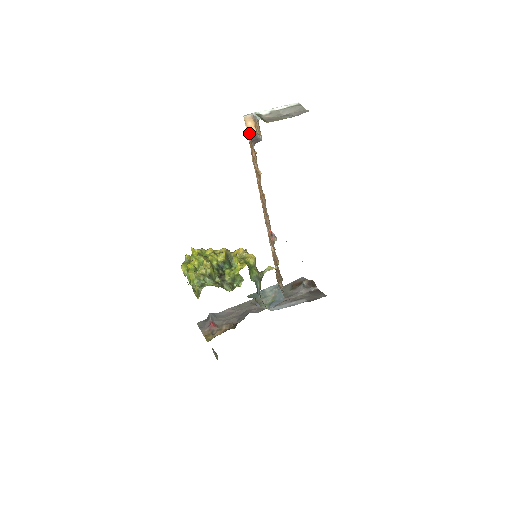
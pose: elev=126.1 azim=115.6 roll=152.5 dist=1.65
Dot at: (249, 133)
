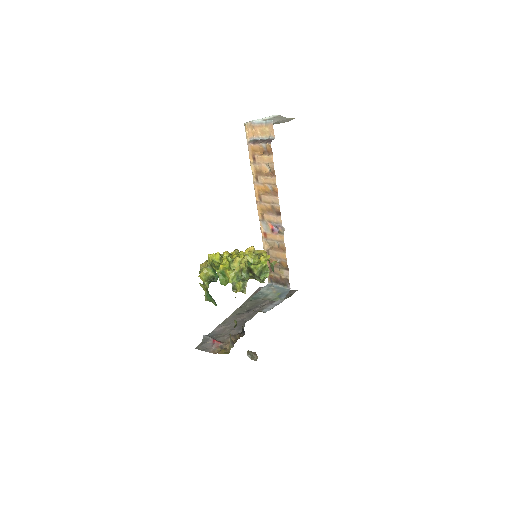
Dot at: (249, 138)
